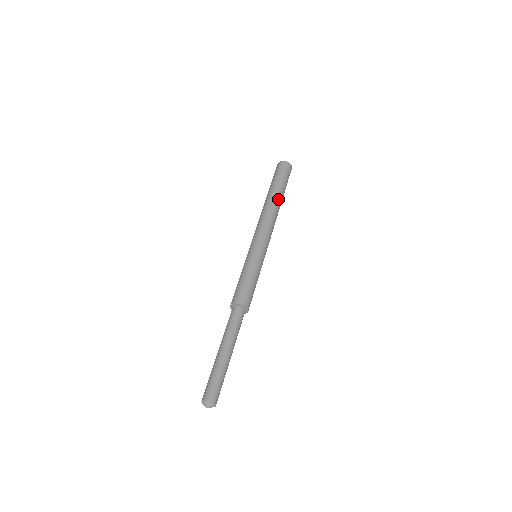
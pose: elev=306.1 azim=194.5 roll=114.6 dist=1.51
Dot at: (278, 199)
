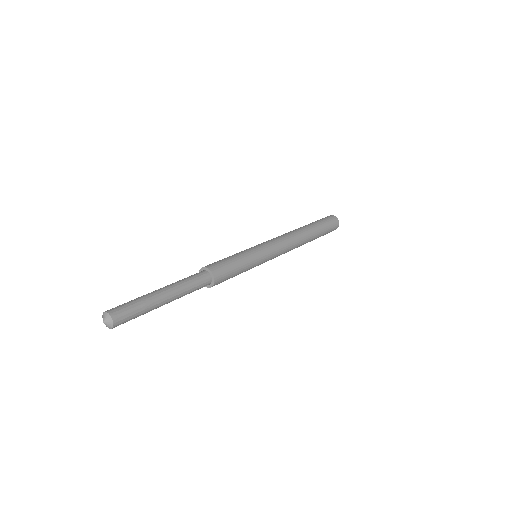
Dot at: (308, 231)
